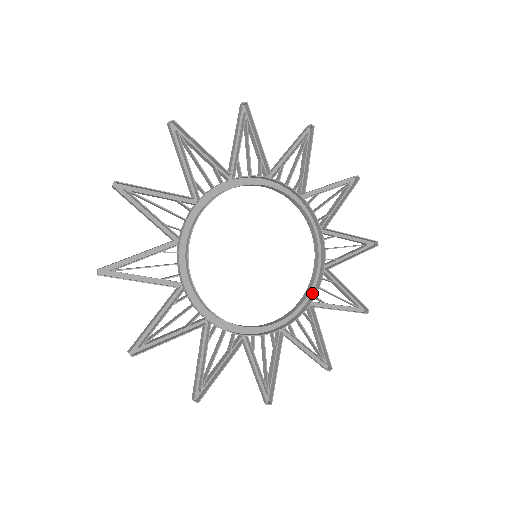
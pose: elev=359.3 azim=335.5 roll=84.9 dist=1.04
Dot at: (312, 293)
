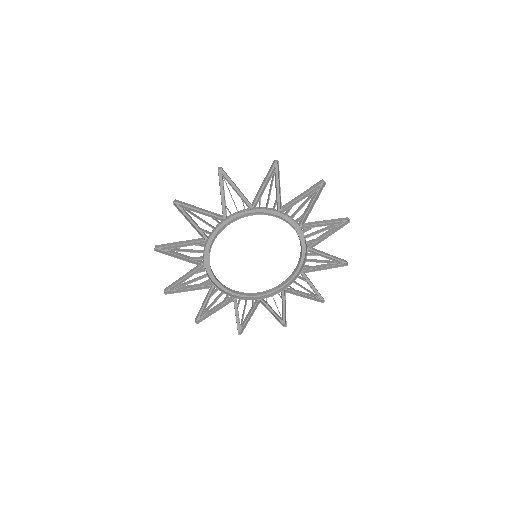
Dot at: (267, 295)
